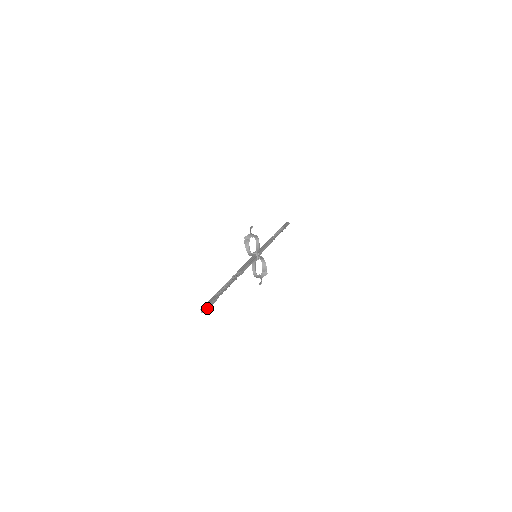
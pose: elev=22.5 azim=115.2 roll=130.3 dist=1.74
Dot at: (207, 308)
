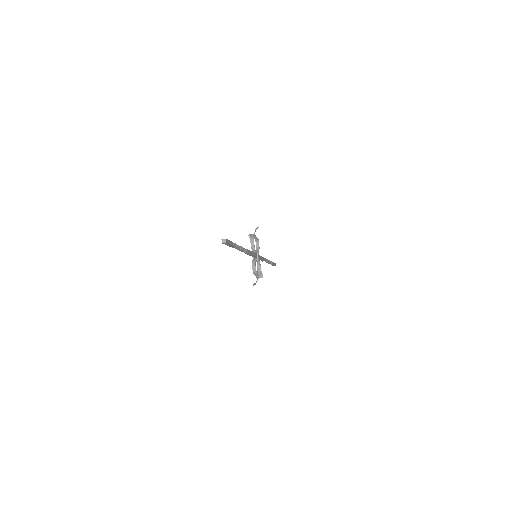
Dot at: (227, 242)
